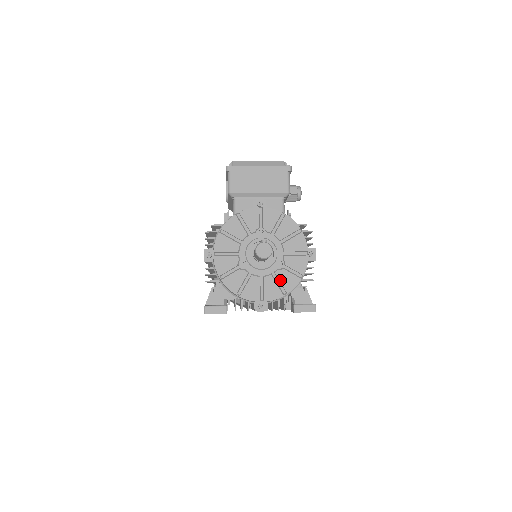
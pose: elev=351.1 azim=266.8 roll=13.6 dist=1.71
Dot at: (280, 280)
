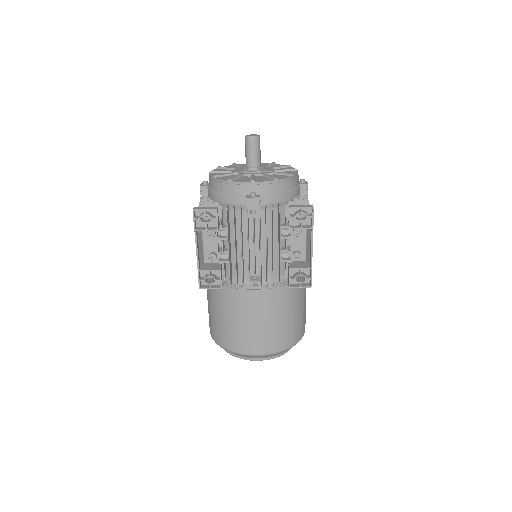
Dot at: occluded
